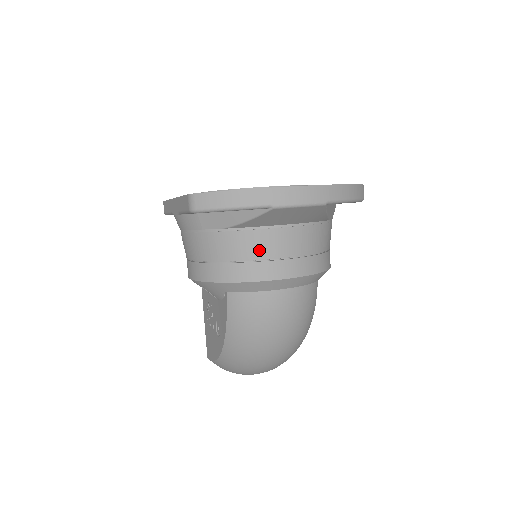
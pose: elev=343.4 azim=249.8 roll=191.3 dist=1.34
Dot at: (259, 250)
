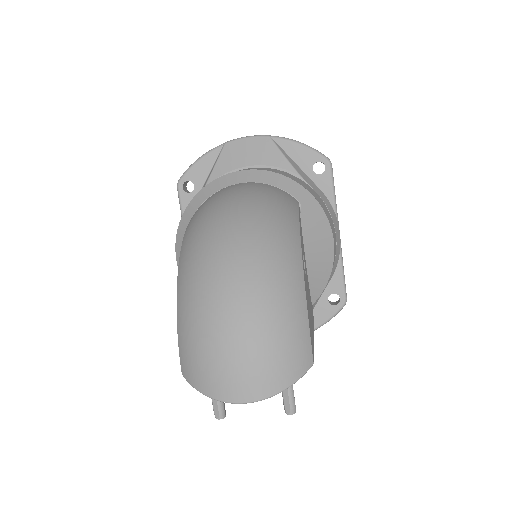
Dot at: occluded
